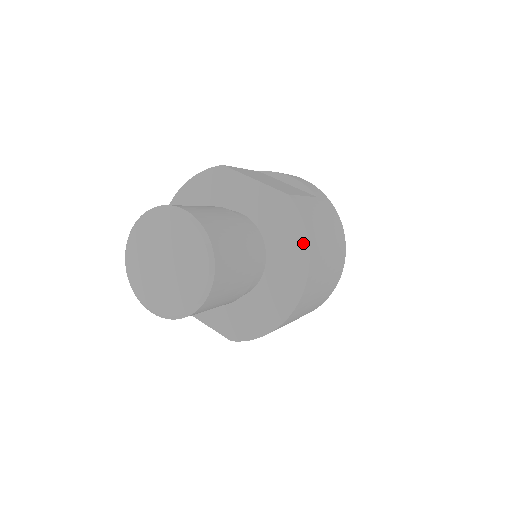
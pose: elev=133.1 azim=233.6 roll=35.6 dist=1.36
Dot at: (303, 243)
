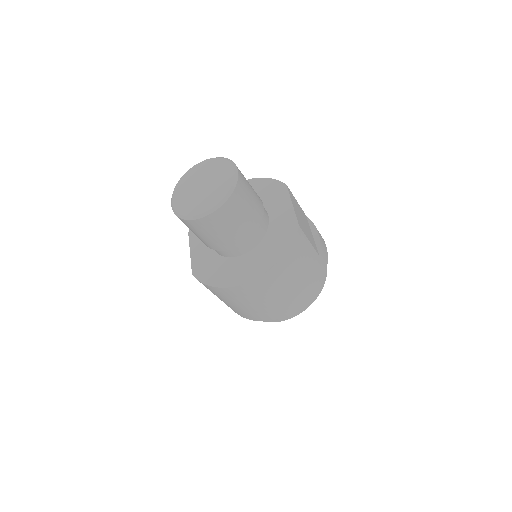
Dot at: (279, 256)
